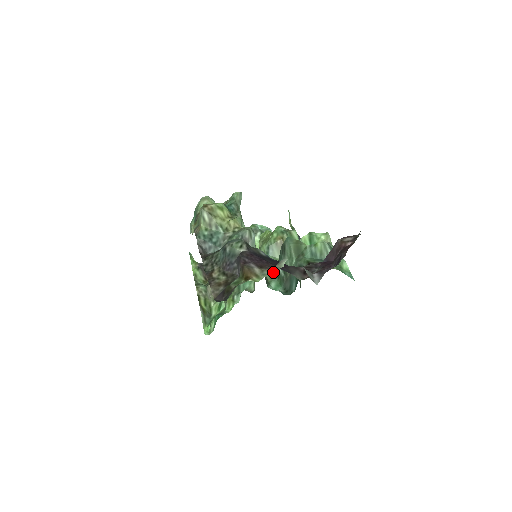
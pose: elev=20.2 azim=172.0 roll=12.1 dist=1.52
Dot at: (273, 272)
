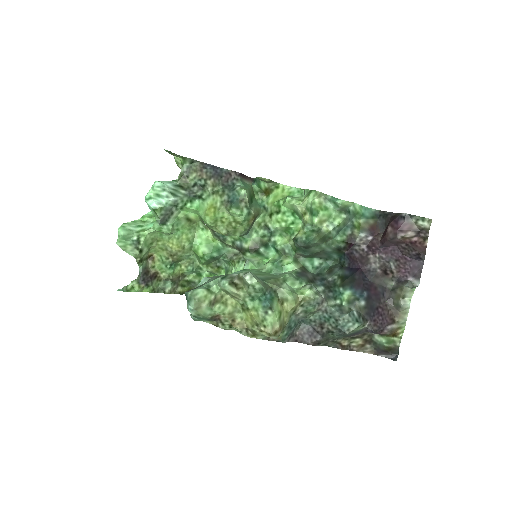
Dot at: (296, 256)
